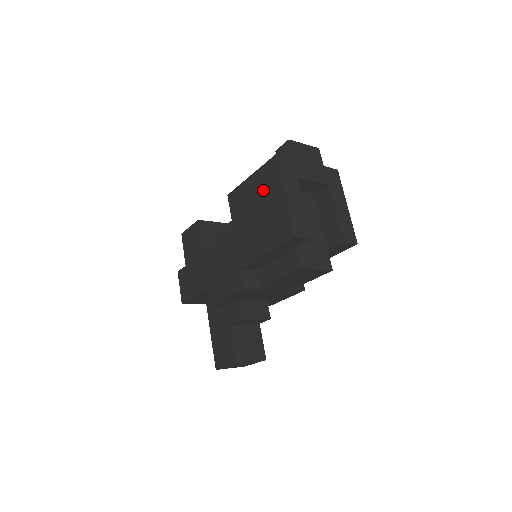
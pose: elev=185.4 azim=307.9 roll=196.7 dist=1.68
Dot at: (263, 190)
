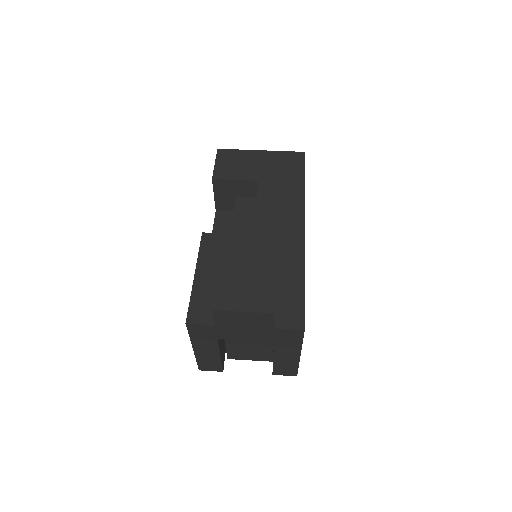
Dot at: occluded
